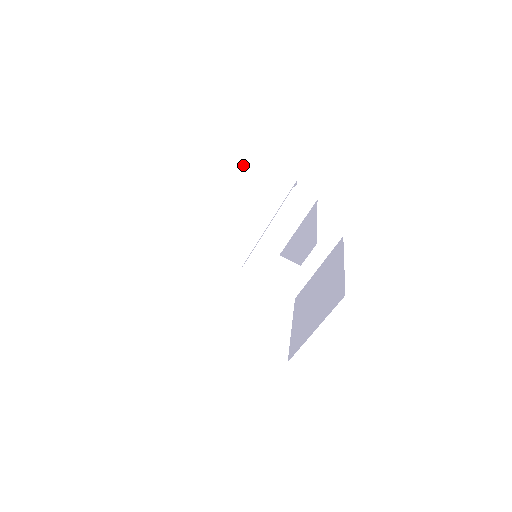
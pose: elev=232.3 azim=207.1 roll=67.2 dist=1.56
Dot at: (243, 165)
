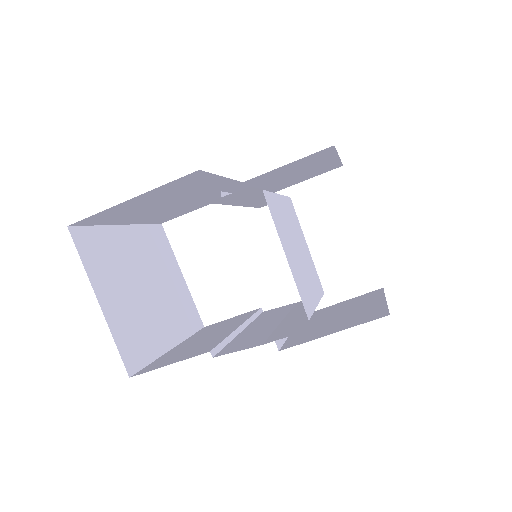
Dot at: (128, 206)
